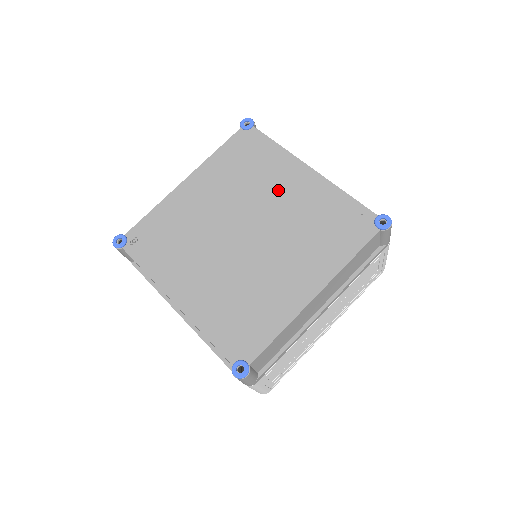
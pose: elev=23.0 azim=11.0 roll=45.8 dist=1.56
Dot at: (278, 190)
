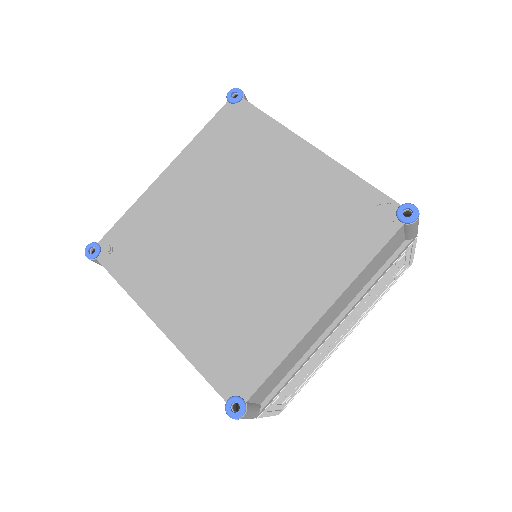
Dot at: (275, 178)
